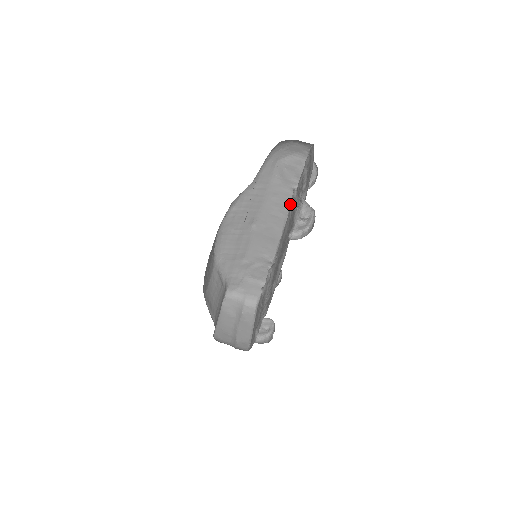
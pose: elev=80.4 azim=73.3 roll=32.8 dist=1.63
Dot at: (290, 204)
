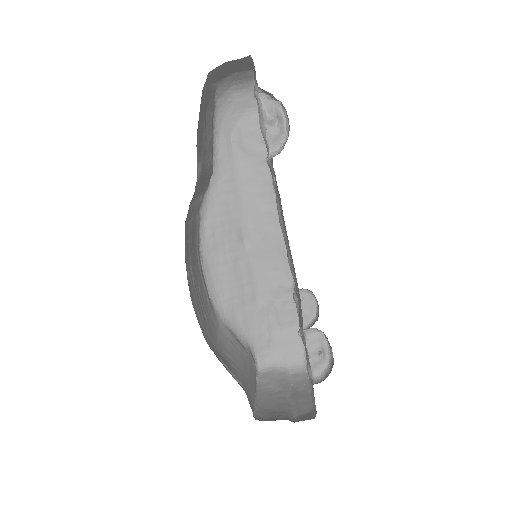
Dot at: occluded
